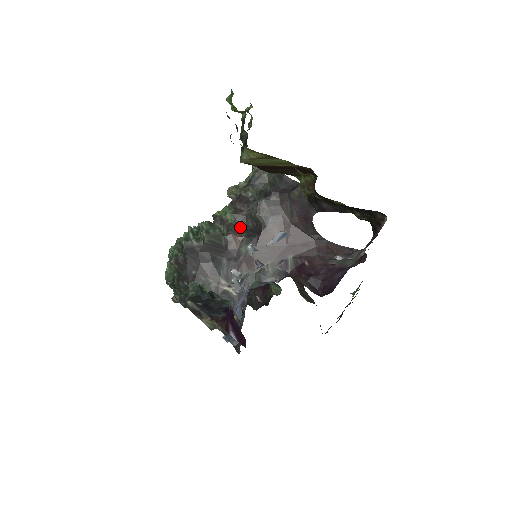
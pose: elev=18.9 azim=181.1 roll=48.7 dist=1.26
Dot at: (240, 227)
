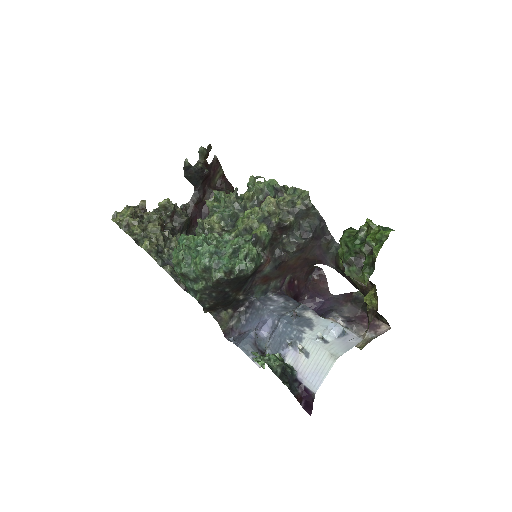
Dot at: (269, 248)
